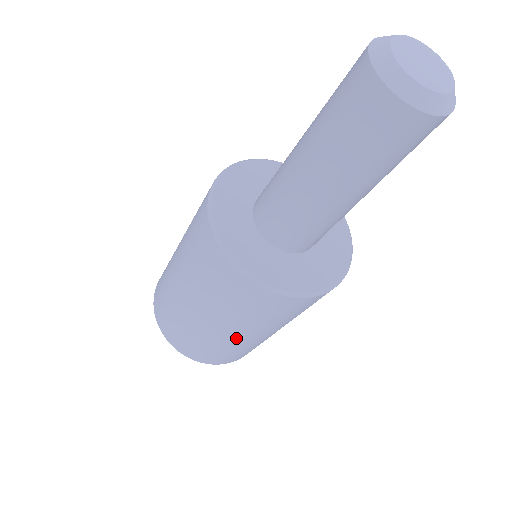
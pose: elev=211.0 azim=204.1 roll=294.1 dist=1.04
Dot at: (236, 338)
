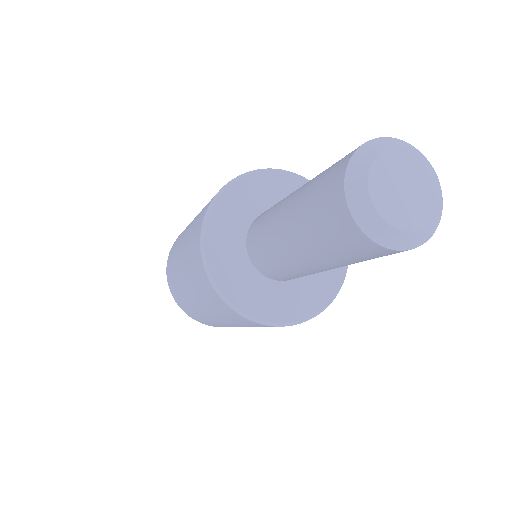
Dot at: (229, 325)
